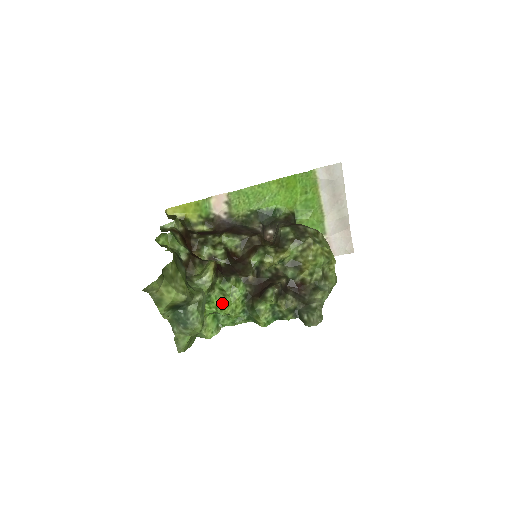
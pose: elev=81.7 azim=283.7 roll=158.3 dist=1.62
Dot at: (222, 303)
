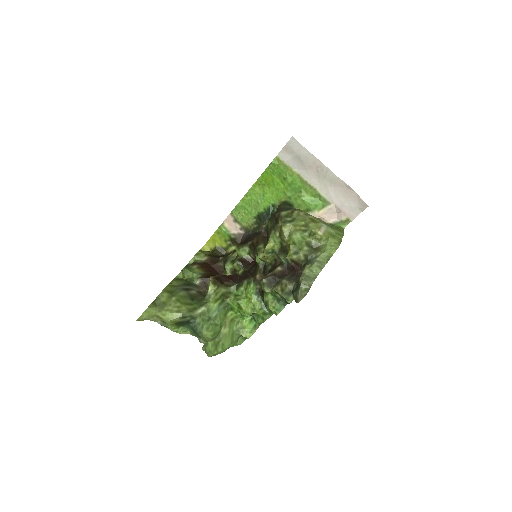
Dot at: (240, 306)
